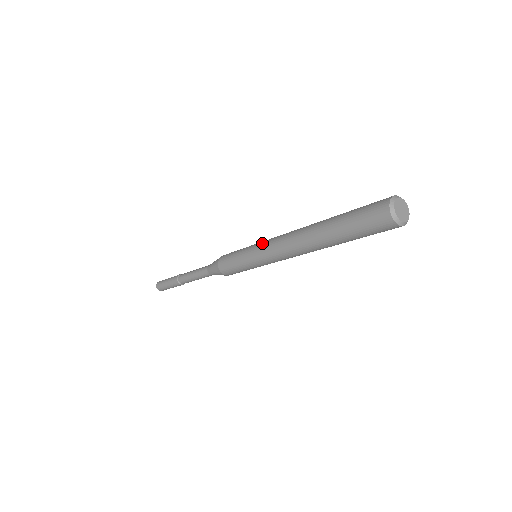
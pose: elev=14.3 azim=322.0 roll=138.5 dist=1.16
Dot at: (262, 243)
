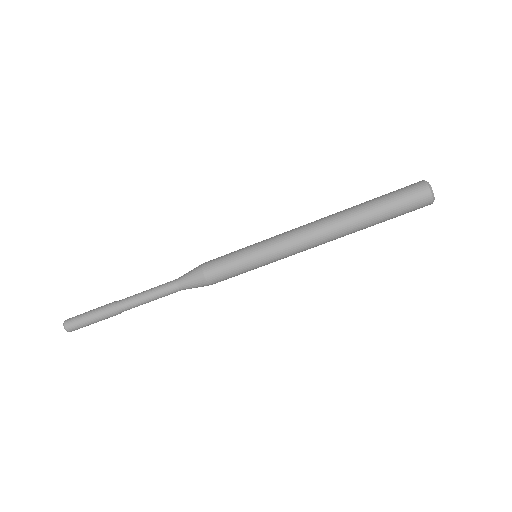
Dot at: occluded
